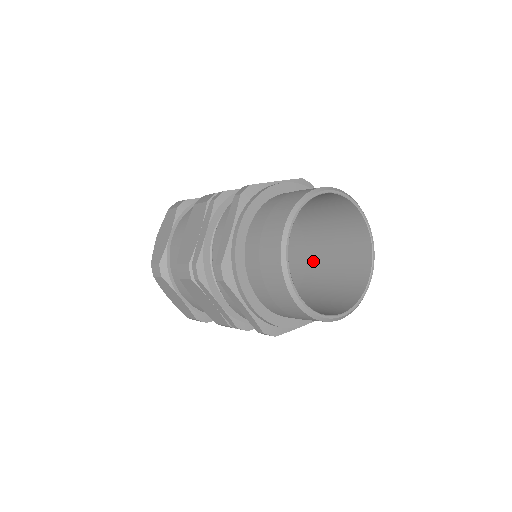
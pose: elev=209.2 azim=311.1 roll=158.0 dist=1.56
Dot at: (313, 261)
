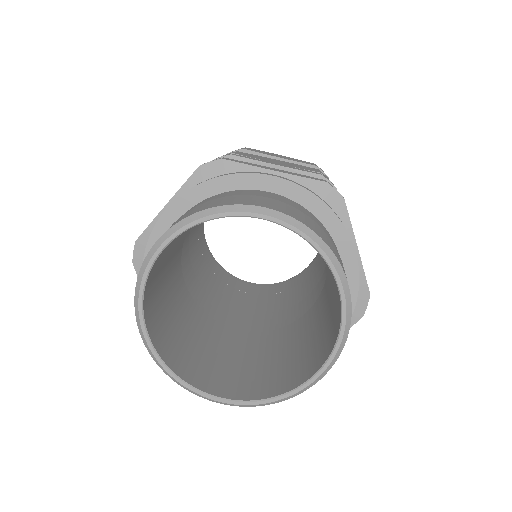
Dot at: occluded
